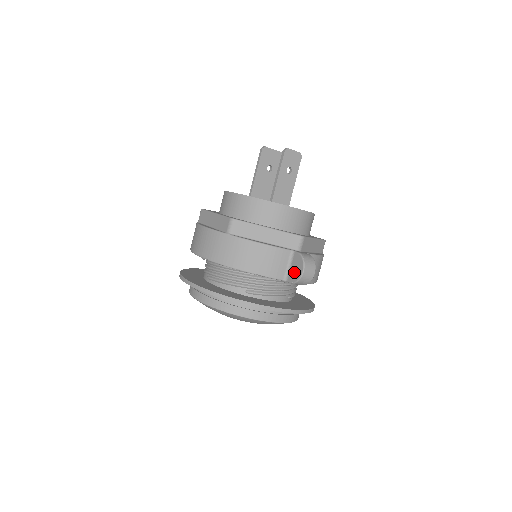
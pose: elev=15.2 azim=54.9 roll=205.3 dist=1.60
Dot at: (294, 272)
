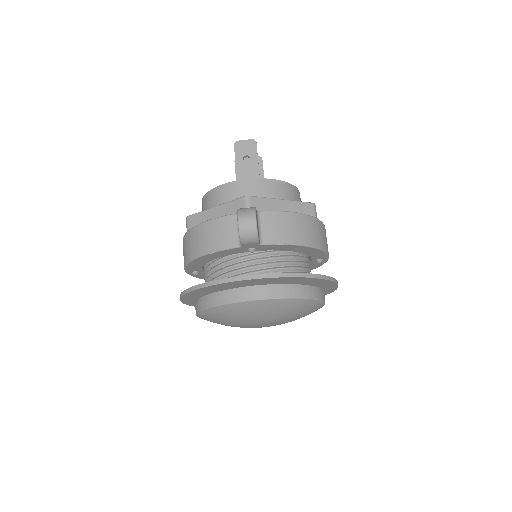
Dot at: occluded
